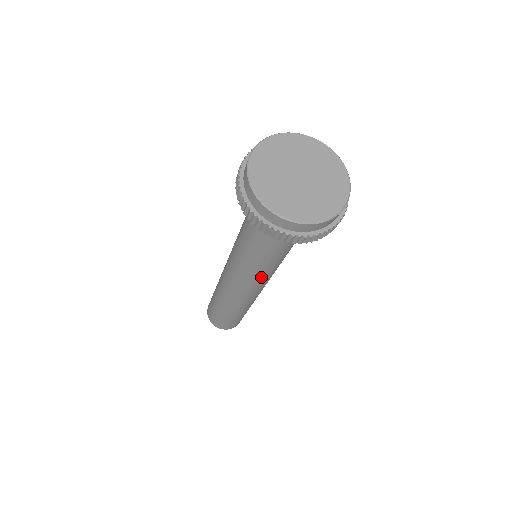
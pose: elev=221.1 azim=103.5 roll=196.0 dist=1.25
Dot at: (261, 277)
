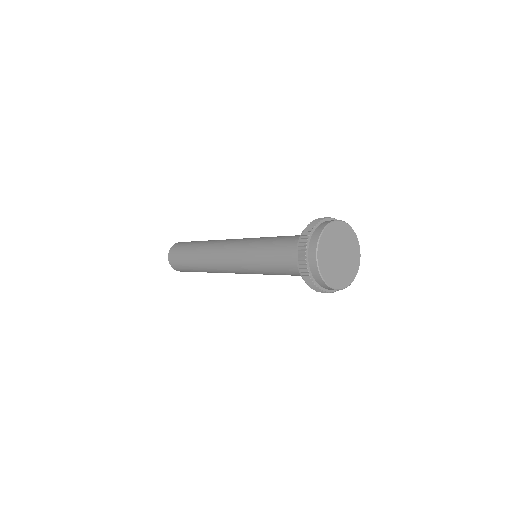
Dot at: (247, 267)
